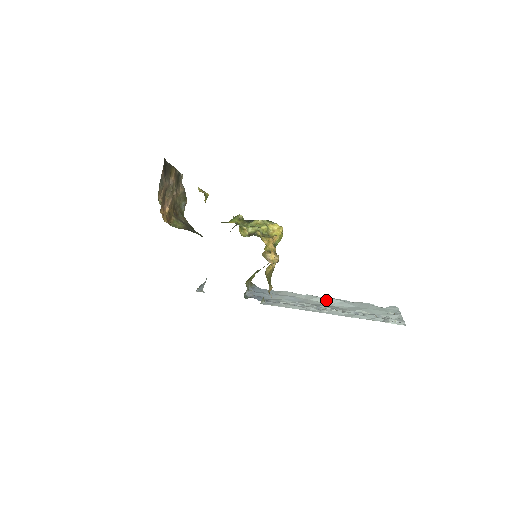
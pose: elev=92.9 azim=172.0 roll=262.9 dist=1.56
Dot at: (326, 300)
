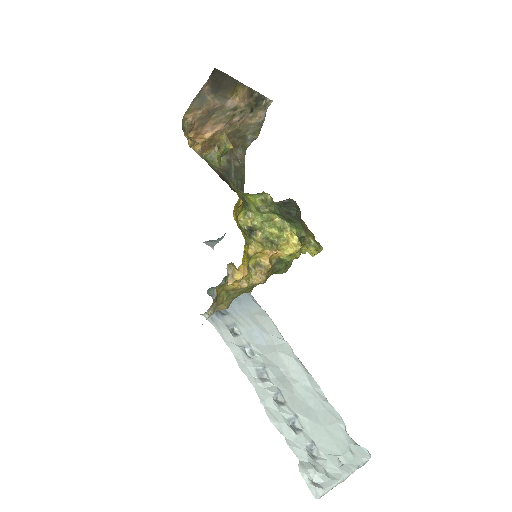
Dot at: (295, 369)
